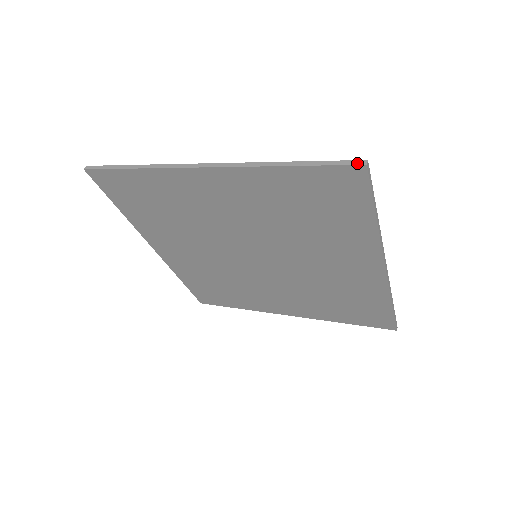
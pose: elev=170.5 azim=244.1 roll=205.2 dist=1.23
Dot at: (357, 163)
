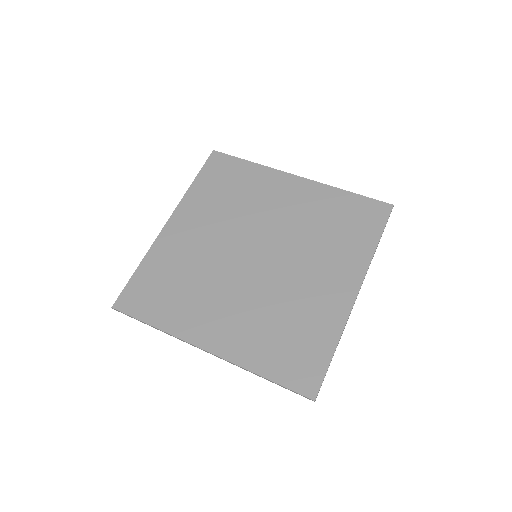
Dot at: (309, 399)
